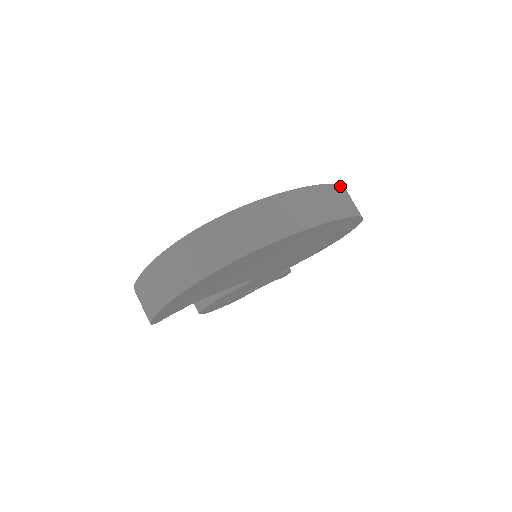
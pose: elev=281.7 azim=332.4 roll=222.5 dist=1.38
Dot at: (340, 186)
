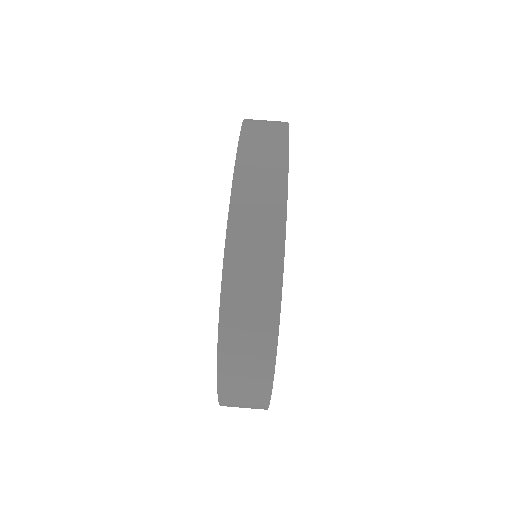
Dot at: (244, 125)
